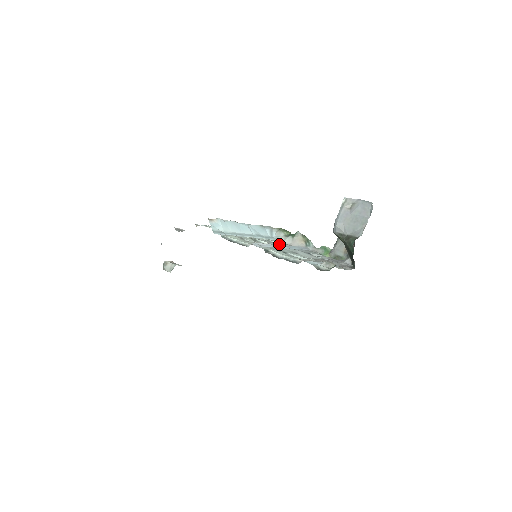
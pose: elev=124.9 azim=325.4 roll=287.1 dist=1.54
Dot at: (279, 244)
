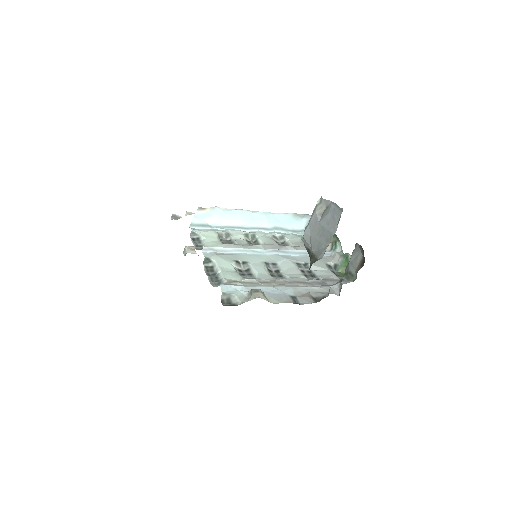
Dot at: (279, 245)
